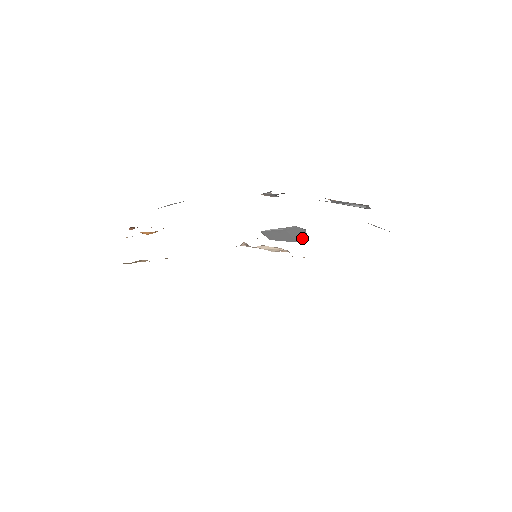
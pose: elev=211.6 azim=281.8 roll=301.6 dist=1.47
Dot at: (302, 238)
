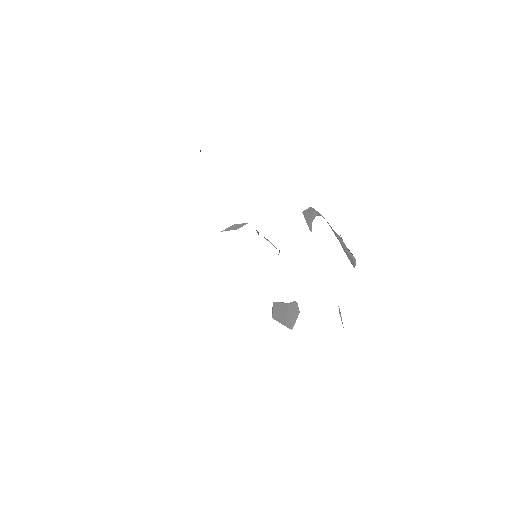
Dot at: (292, 322)
